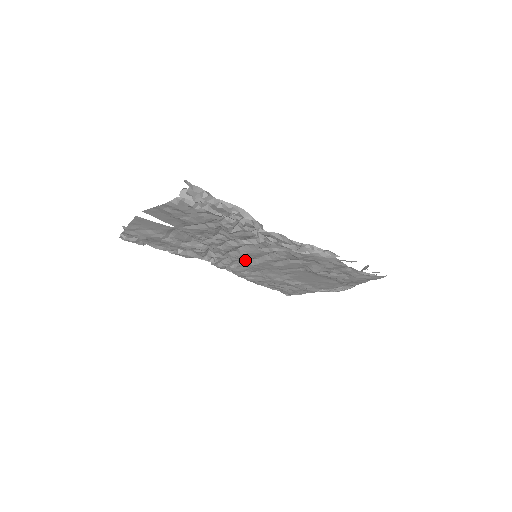
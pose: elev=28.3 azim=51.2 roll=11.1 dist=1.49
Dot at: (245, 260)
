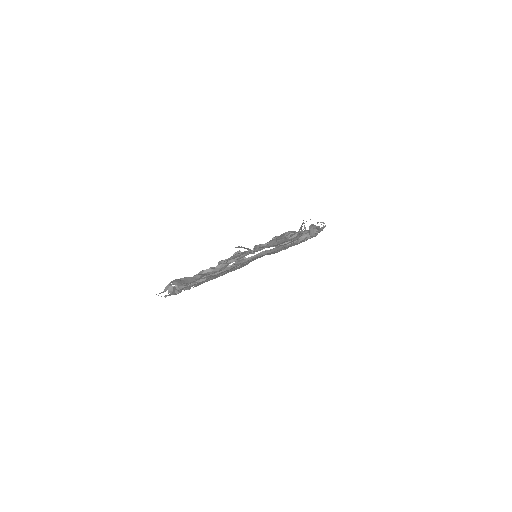
Dot at: occluded
